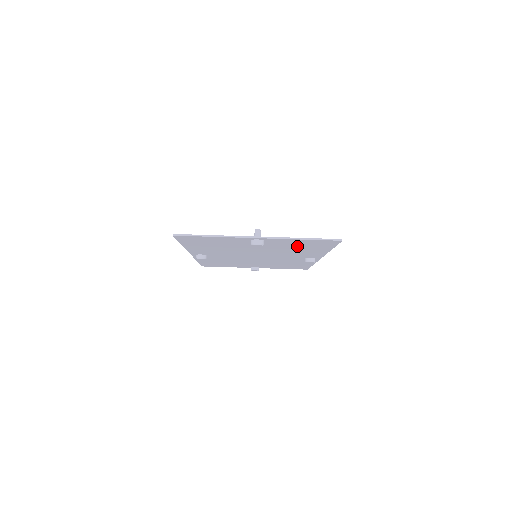
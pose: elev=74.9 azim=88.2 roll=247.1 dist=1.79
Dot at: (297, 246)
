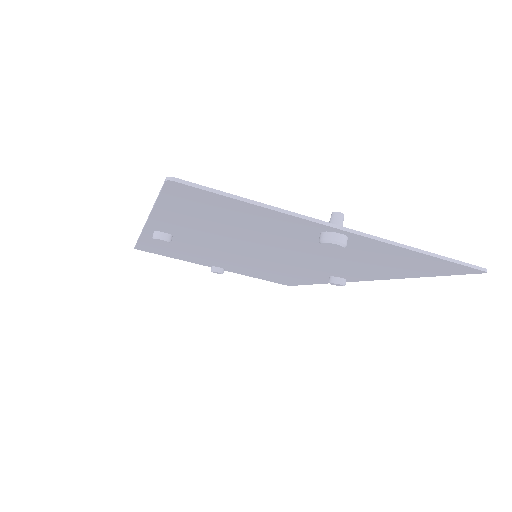
Dot at: (374, 260)
